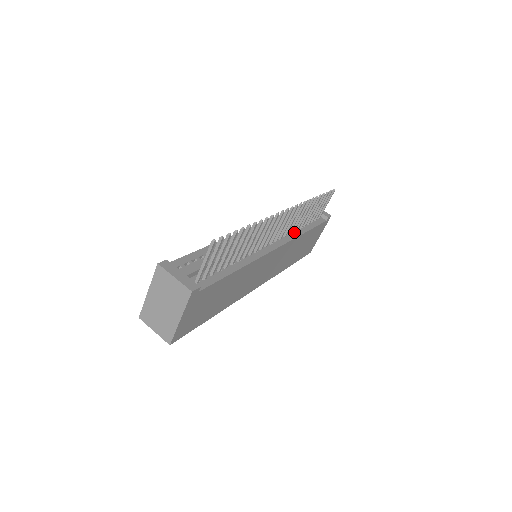
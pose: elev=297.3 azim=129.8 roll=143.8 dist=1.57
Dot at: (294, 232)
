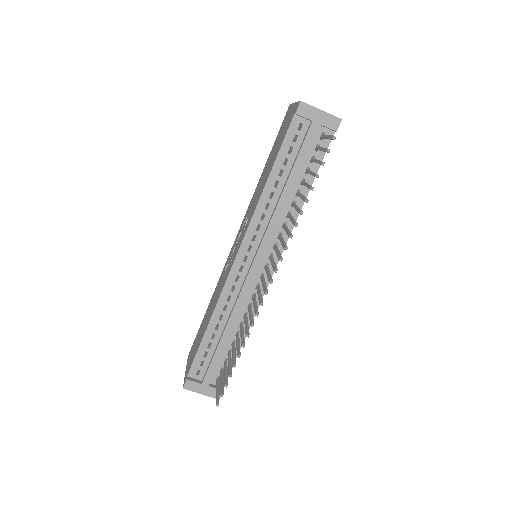
Dot at: occluded
